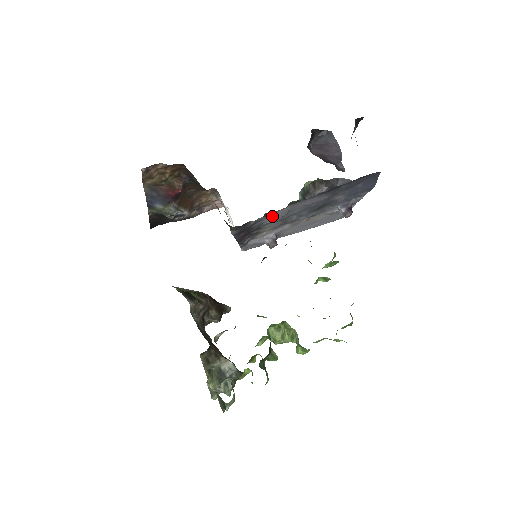
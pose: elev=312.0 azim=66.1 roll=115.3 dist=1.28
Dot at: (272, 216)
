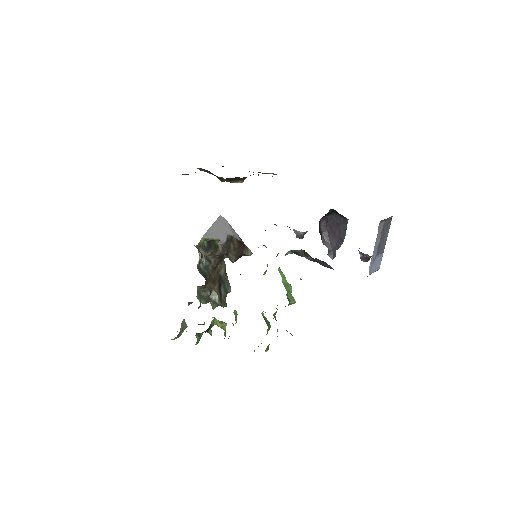
Dot at: occluded
